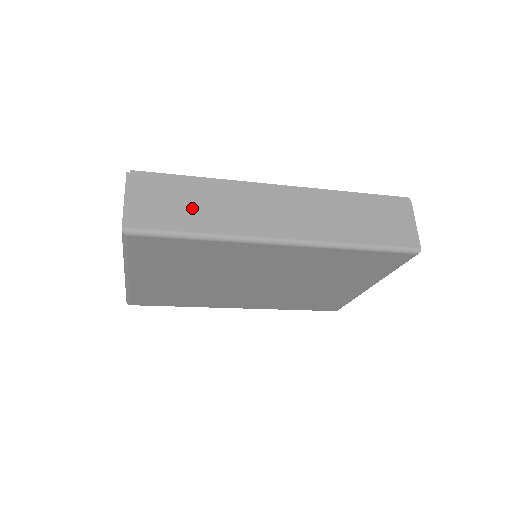
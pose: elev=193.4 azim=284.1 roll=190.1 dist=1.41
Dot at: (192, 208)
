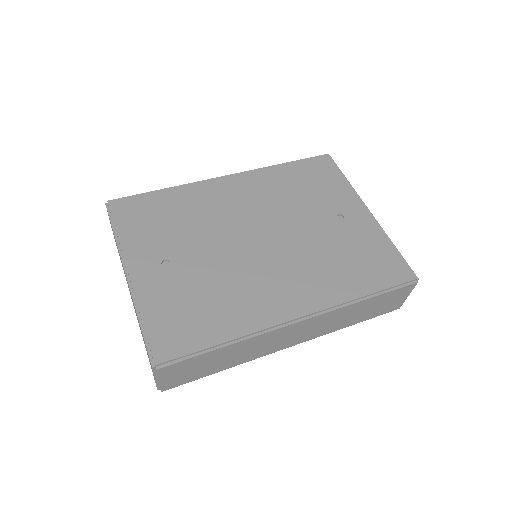
Dot at: (216, 364)
